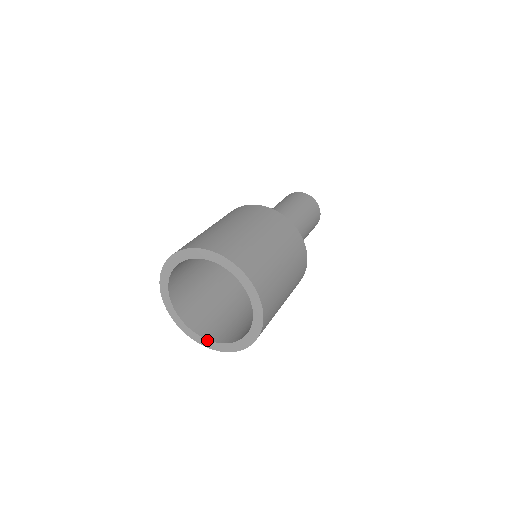
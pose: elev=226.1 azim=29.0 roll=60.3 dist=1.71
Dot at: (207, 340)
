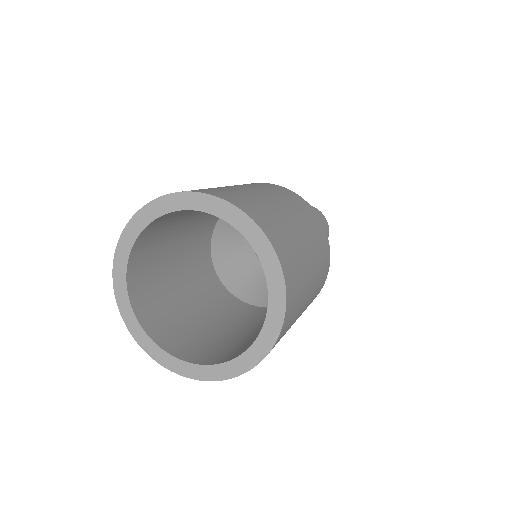
Dot at: (179, 360)
